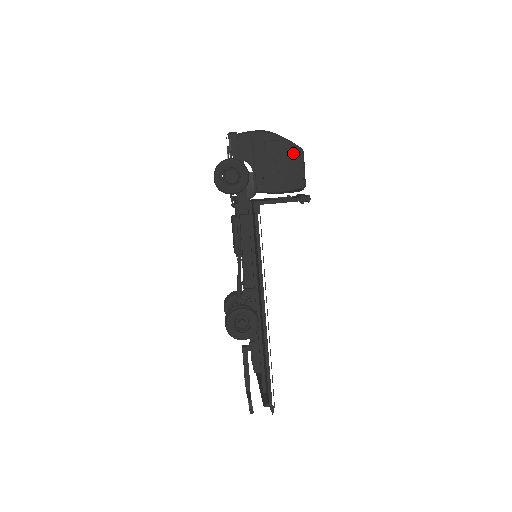
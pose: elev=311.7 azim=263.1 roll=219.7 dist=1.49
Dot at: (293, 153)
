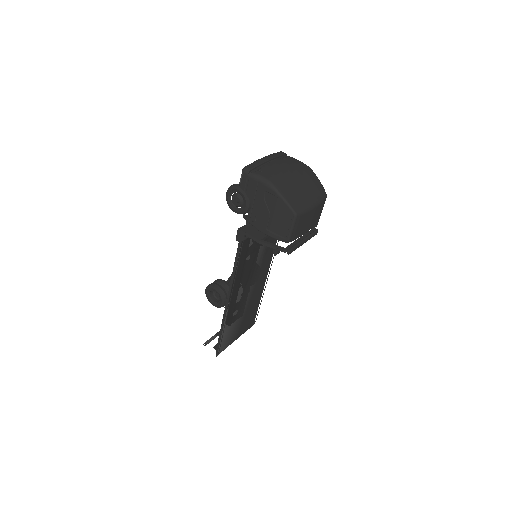
Dot at: (286, 213)
